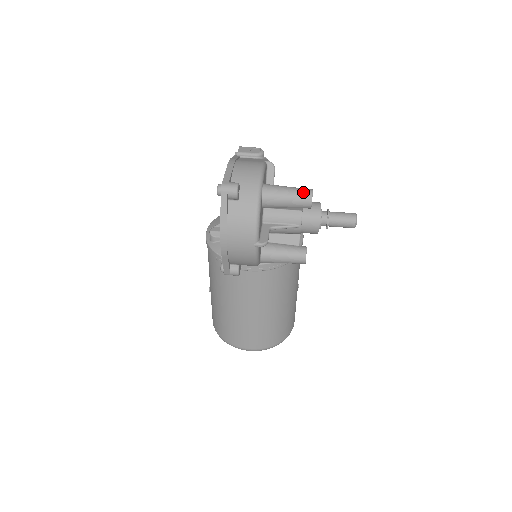
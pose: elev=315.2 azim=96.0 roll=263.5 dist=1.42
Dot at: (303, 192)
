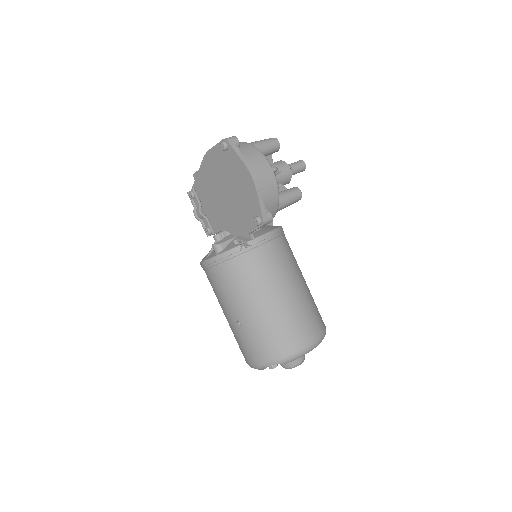
Dot at: (269, 138)
